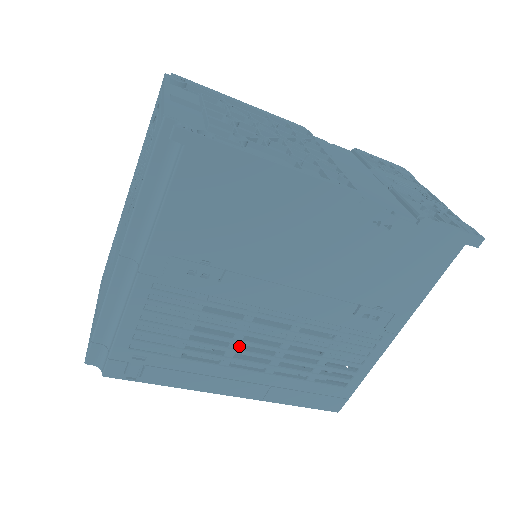
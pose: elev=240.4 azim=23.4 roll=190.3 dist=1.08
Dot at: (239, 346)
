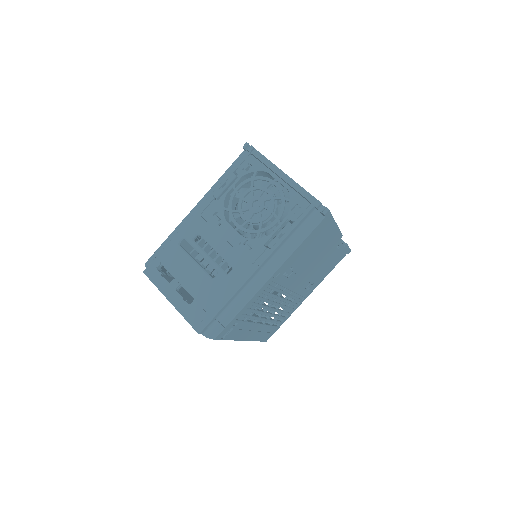
Dot at: occluded
